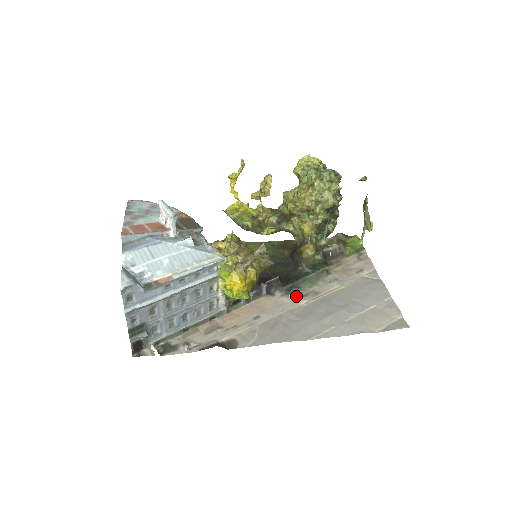
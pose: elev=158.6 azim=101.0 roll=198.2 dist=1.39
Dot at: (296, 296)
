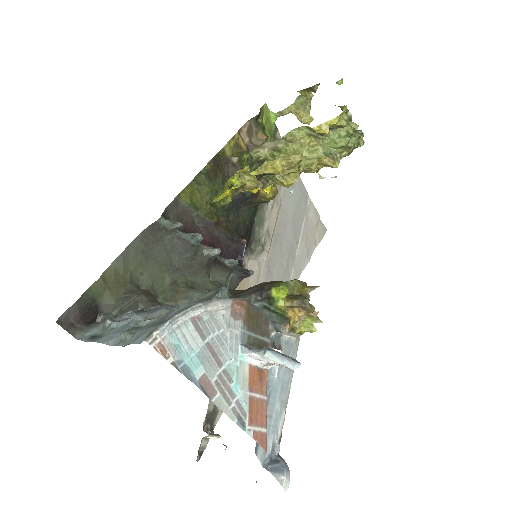
Dot at: (260, 252)
